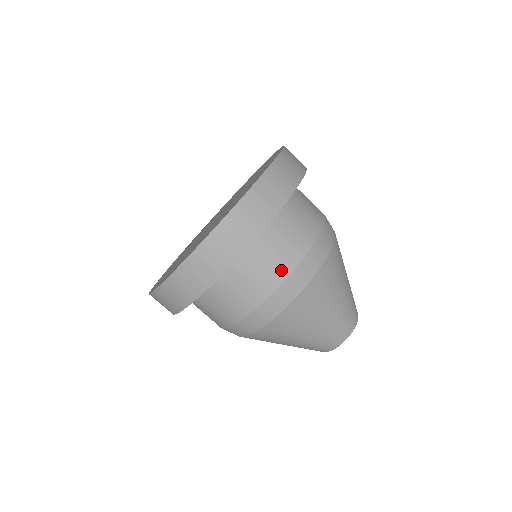
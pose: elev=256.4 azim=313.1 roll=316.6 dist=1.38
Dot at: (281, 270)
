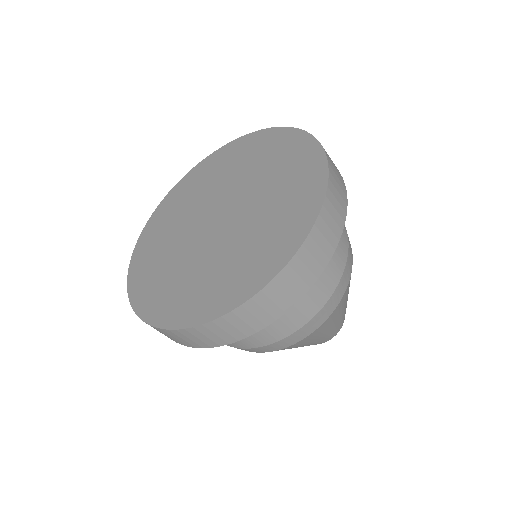
Dot at: (286, 329)
